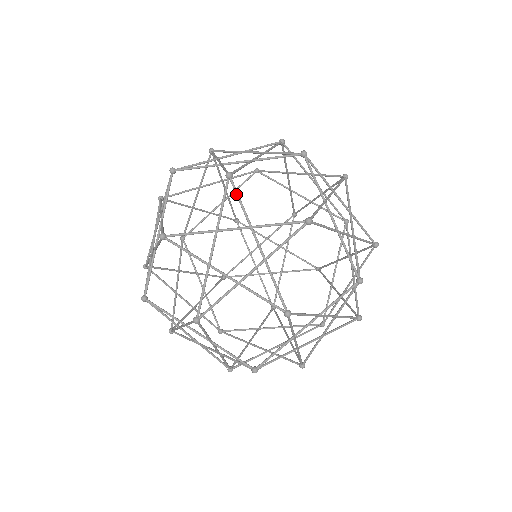
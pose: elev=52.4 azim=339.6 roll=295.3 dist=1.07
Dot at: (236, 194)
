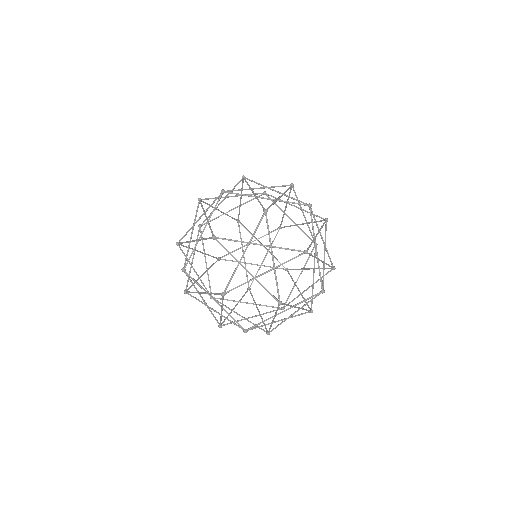
Dot at: occluded
